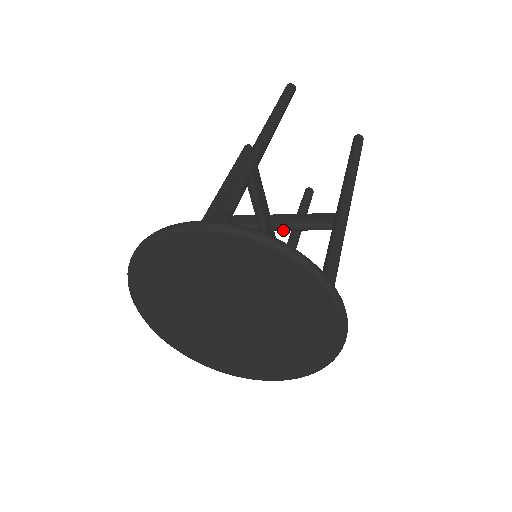
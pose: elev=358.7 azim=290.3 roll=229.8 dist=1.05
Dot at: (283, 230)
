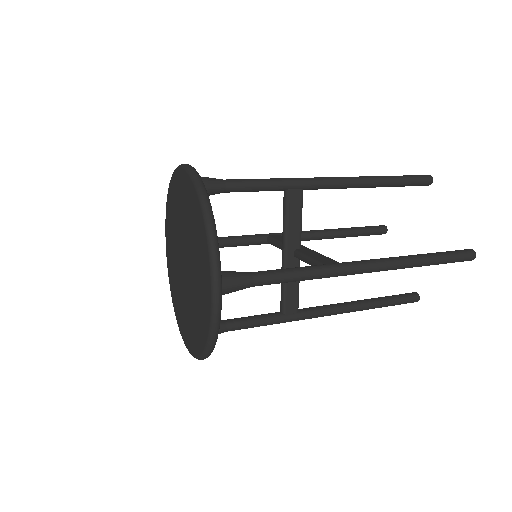
Dot at: (299, 258)
